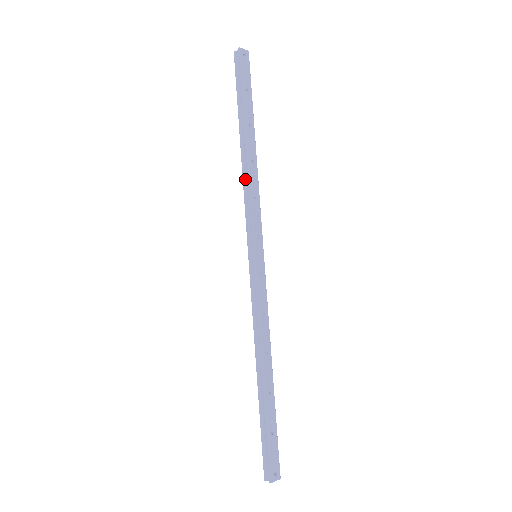
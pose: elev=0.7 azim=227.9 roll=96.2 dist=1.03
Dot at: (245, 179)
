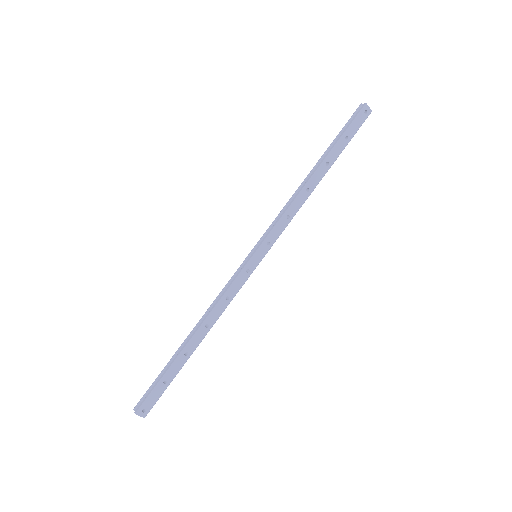
Dot at: (293, 197)
